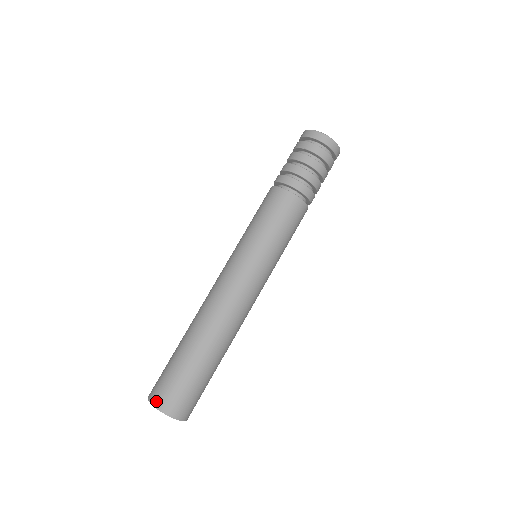
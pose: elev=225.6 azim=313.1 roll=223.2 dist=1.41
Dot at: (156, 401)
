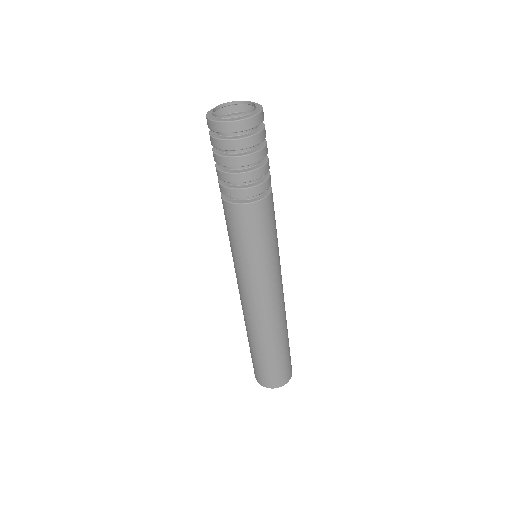
Dot at: (256, 378)
